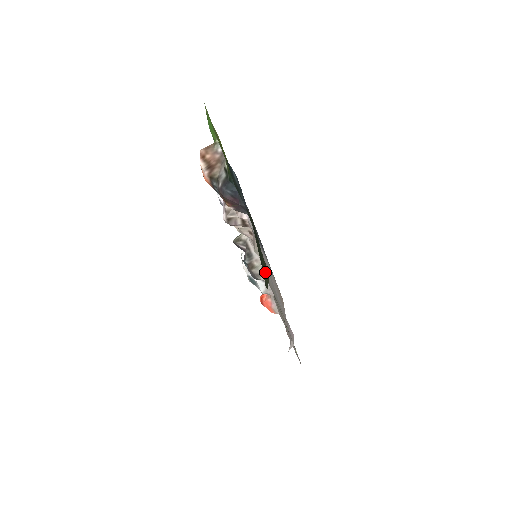
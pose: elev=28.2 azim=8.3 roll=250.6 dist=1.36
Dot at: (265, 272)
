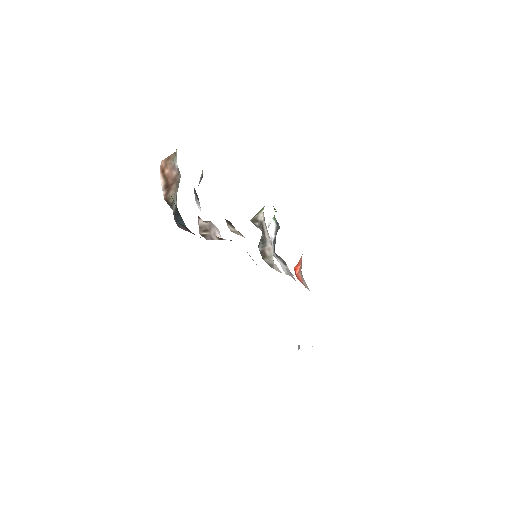
Dot at: occluded
